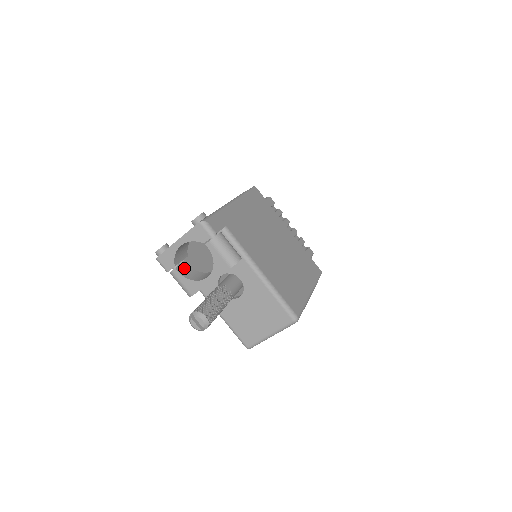
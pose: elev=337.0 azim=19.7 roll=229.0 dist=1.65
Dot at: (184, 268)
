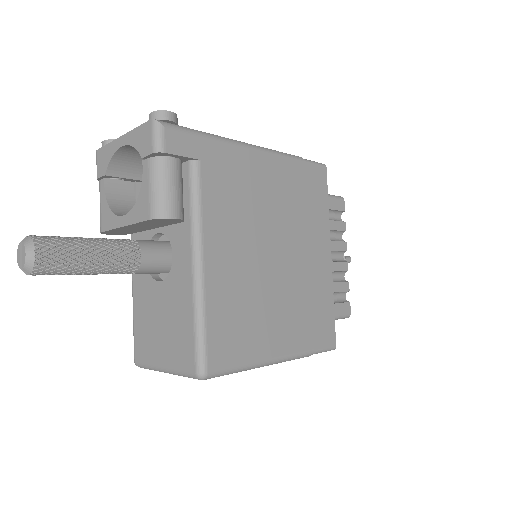
Dot at: (121, 189)
